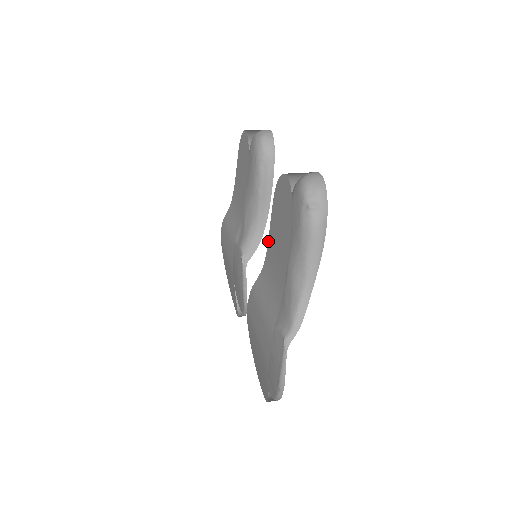
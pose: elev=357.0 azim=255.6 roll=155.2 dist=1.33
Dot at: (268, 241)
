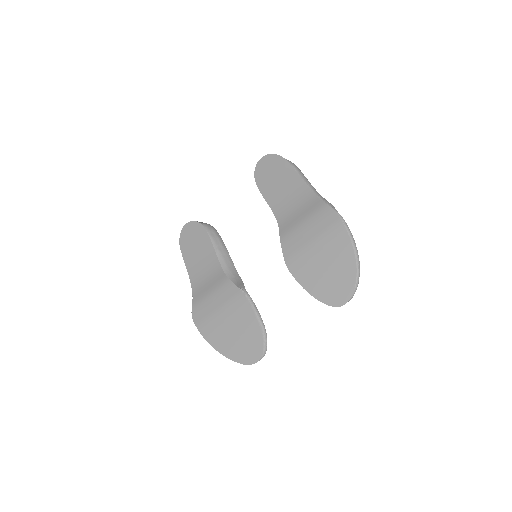
Dot at: (270, 206)
